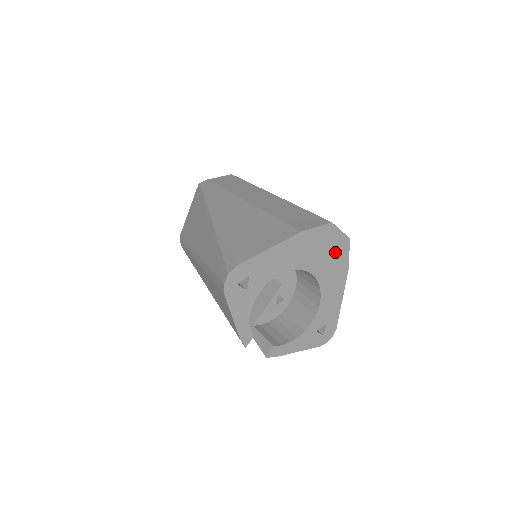
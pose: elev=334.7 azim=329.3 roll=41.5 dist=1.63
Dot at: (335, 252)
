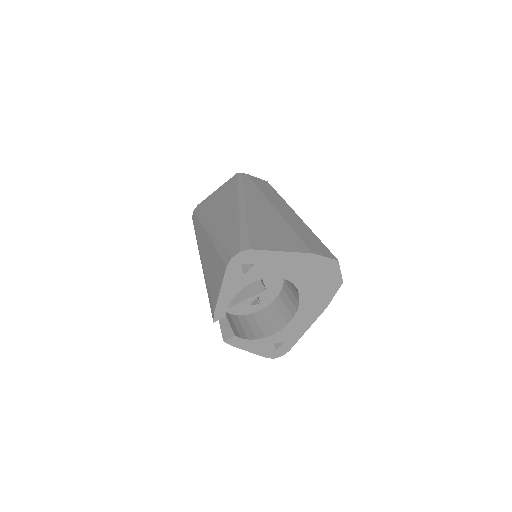
Dot at: (326, 286)
